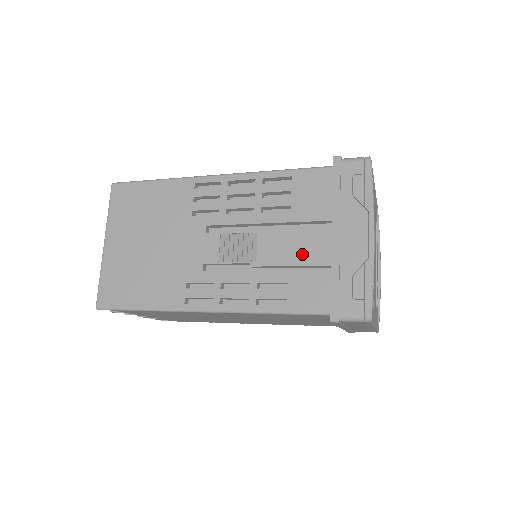
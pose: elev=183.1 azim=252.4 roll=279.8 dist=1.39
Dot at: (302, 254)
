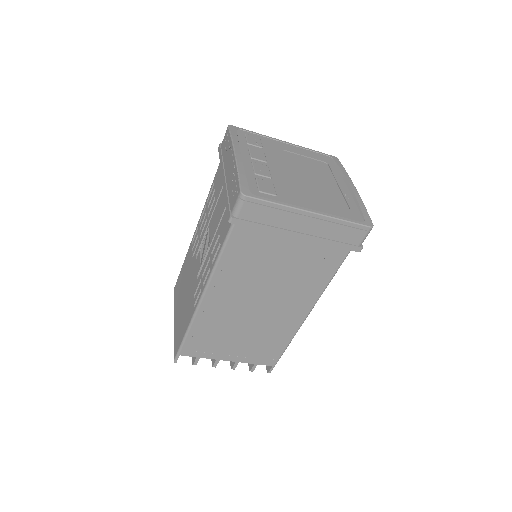
Dot at: (221, 210)
